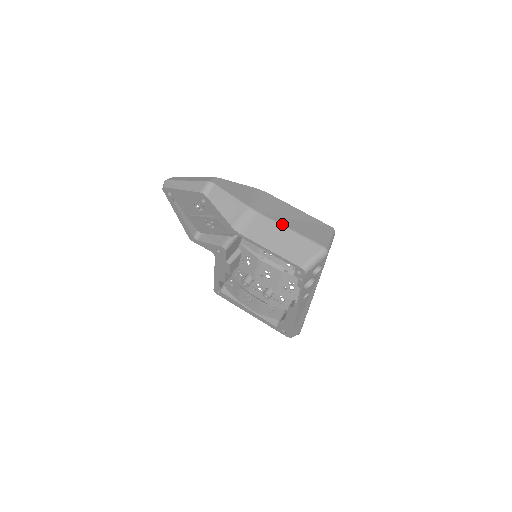
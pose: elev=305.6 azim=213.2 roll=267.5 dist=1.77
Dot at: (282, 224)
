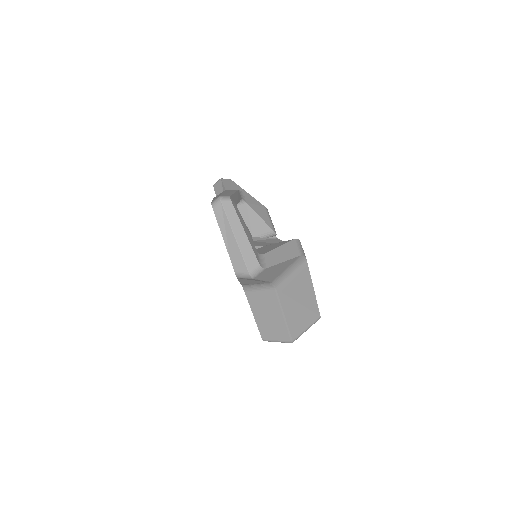
Dot at: (283, 309)
